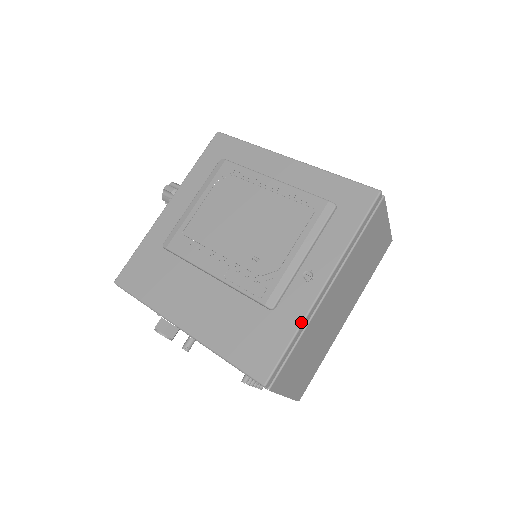
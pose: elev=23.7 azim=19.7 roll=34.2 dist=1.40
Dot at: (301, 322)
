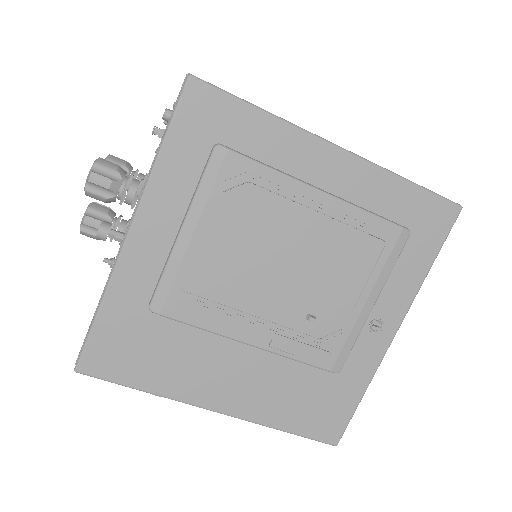
Dot at: (371, 379)
